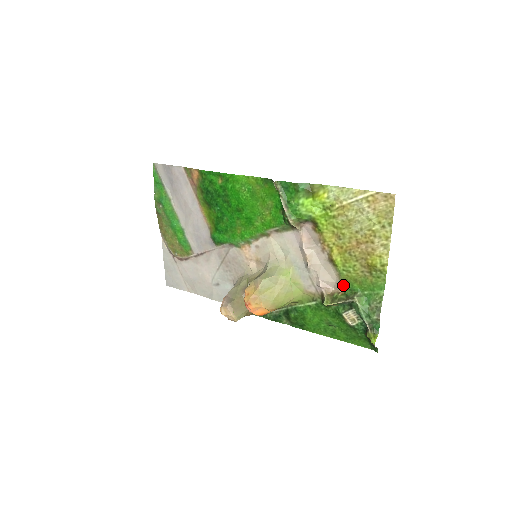
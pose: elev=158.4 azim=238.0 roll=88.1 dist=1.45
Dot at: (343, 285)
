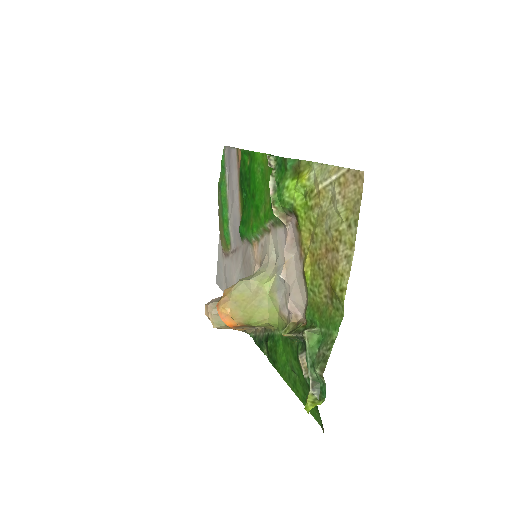
Dot at: (306, 312)
